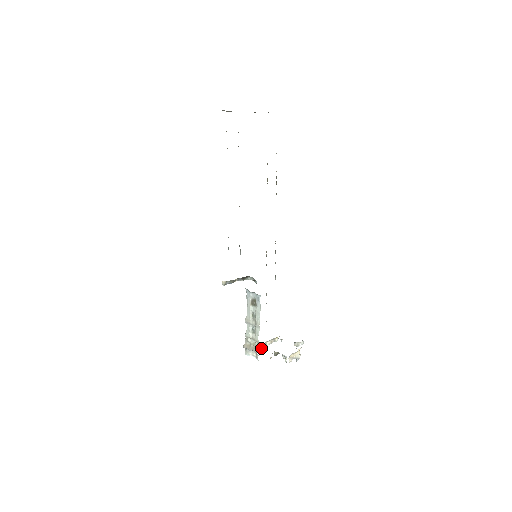
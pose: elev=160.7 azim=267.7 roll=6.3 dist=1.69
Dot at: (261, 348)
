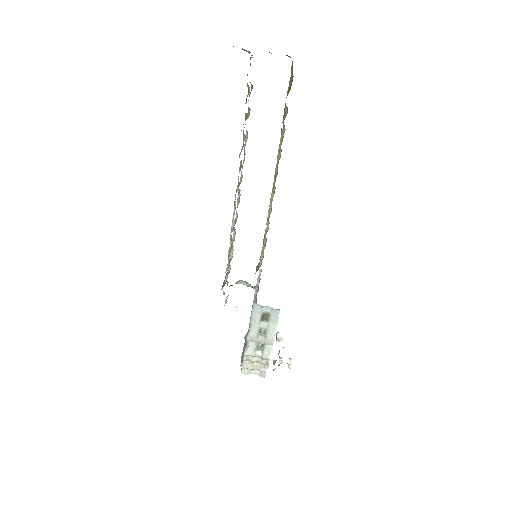
Dot at: occluded
